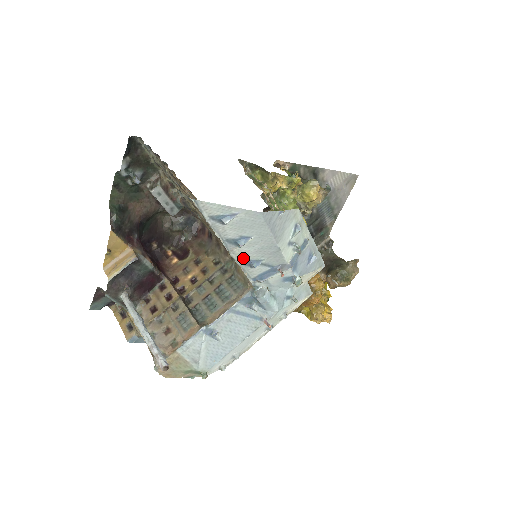
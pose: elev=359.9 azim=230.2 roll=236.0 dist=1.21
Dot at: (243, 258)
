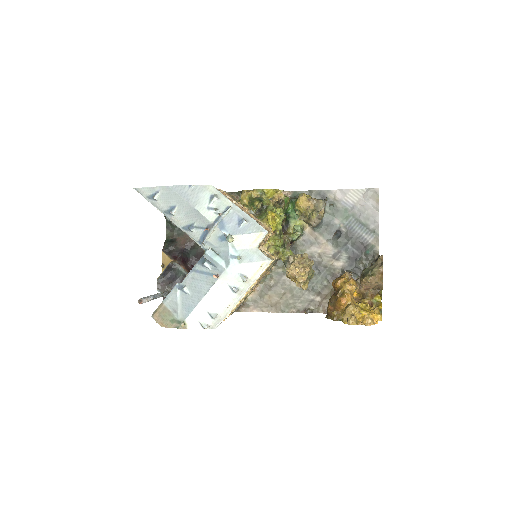
Dot at: (182, 225)
